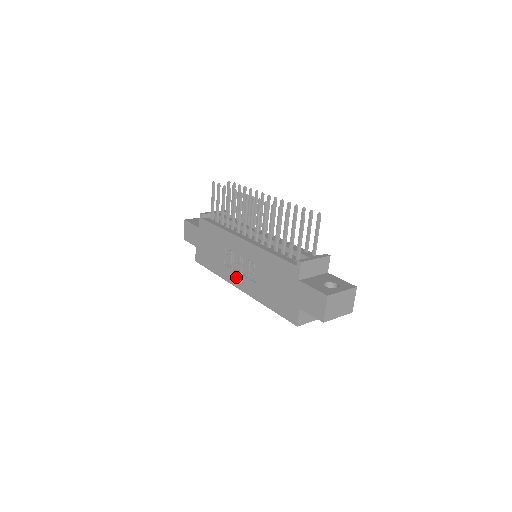
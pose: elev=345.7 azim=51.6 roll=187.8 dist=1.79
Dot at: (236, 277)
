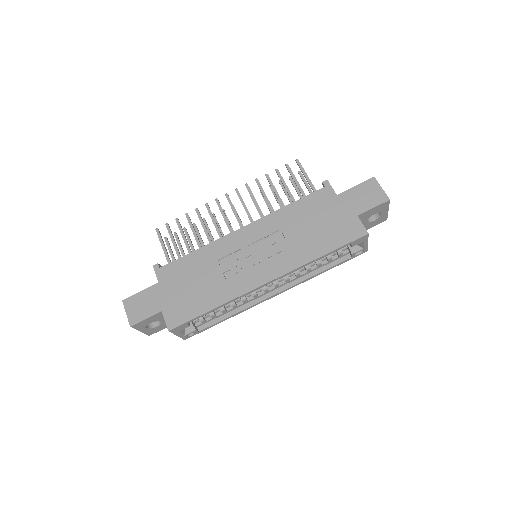
Dot at: (255, 274)
